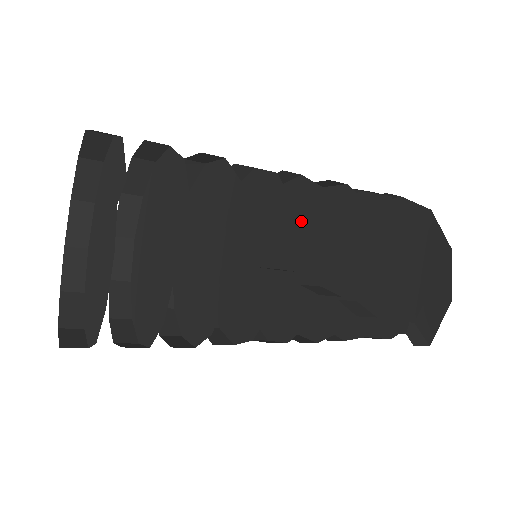
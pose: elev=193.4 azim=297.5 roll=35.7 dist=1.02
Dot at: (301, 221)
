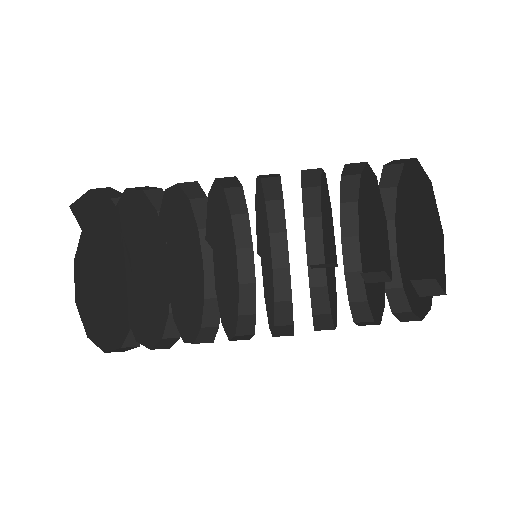
Dot at: occluded
